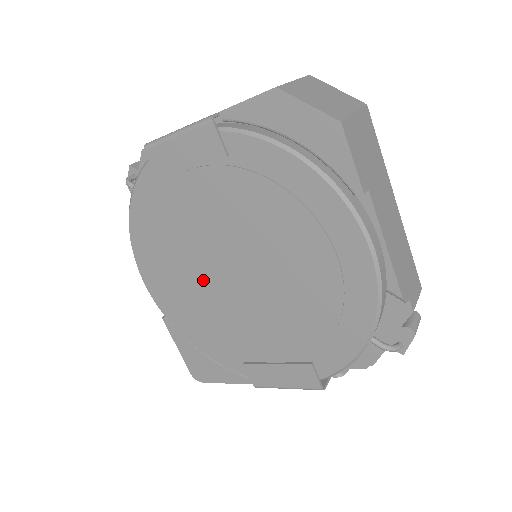
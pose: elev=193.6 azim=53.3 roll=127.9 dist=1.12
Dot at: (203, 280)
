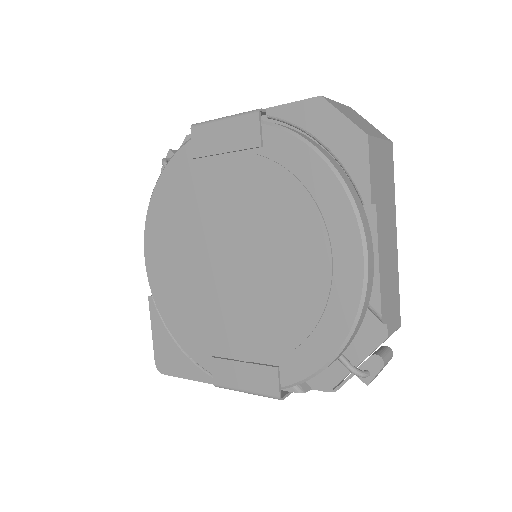
Dot at: (201, 261)
